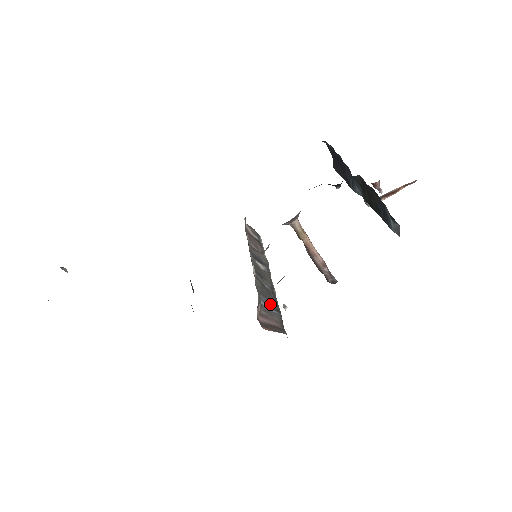
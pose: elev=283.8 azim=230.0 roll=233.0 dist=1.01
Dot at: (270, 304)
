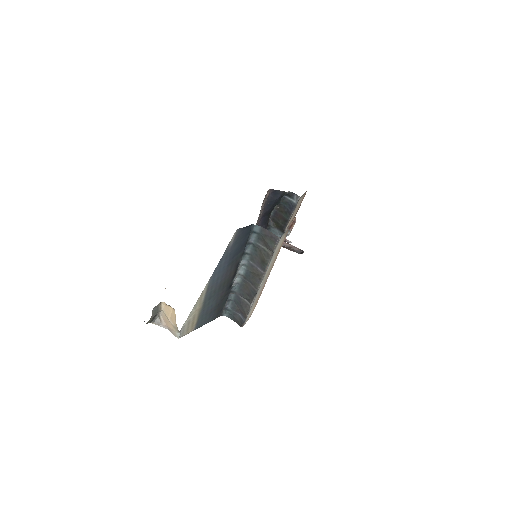
Dot at: occluded
